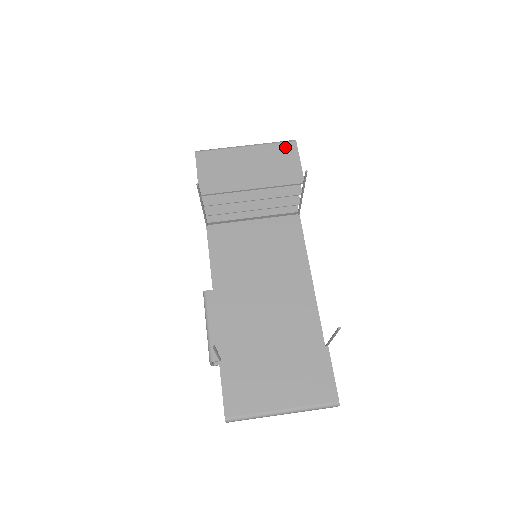
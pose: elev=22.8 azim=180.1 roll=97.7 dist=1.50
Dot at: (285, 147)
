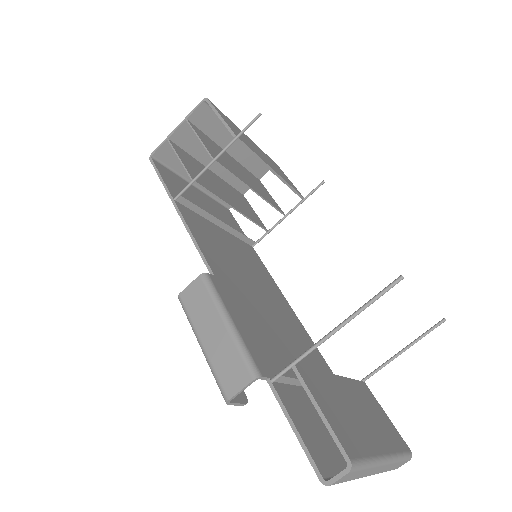
Dot at: (274, 162)
